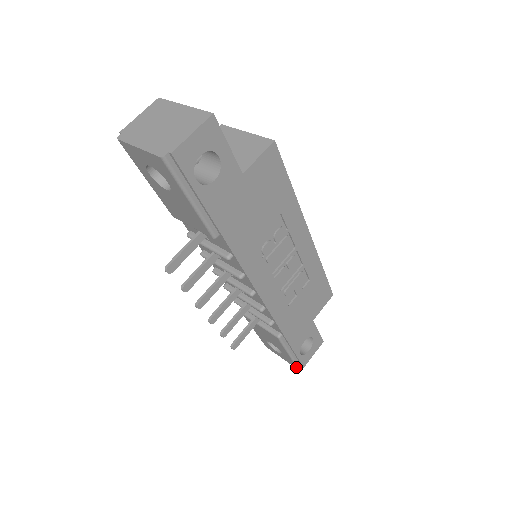
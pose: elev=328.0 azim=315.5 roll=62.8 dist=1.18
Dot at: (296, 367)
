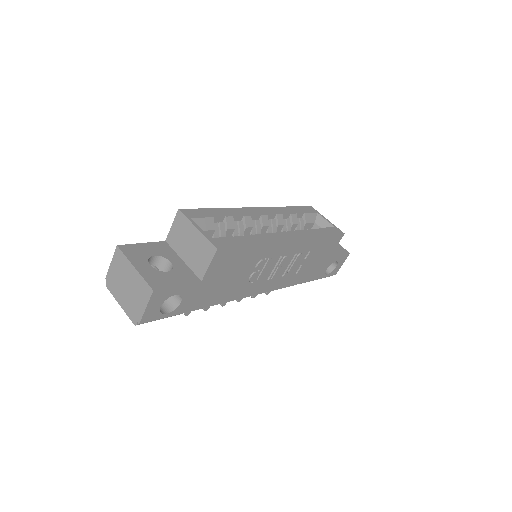
Dot at: (329, 276)
